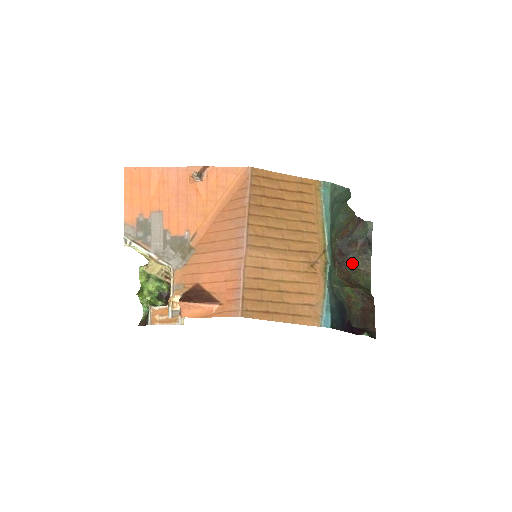
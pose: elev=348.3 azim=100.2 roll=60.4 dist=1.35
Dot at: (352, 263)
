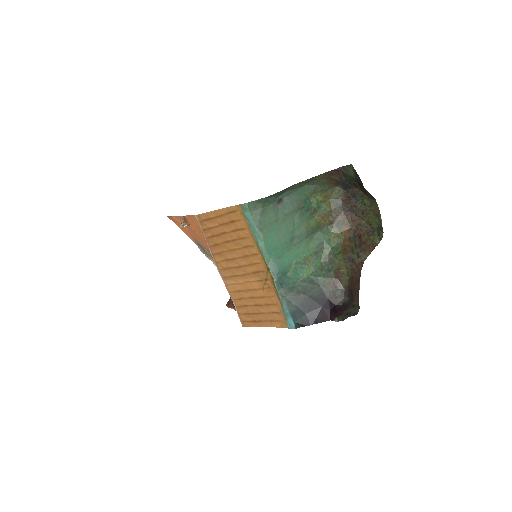
Dot at: (361, 205)
